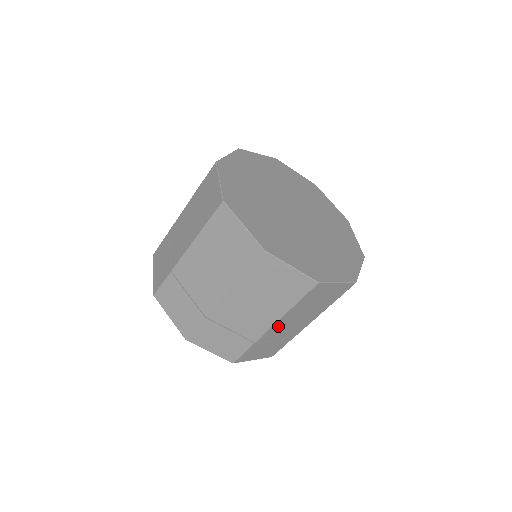
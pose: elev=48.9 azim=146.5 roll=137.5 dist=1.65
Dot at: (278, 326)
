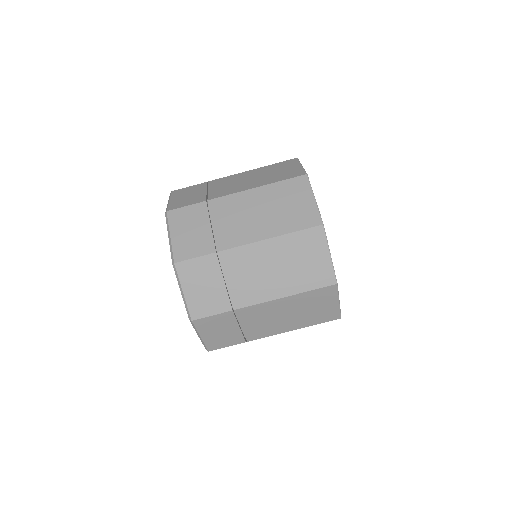
Dot at: (250, 253)
